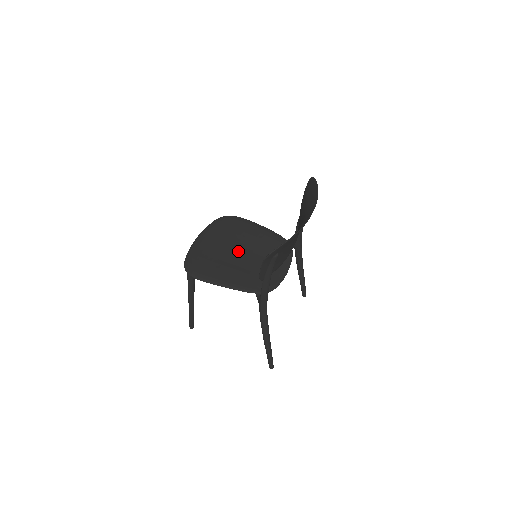
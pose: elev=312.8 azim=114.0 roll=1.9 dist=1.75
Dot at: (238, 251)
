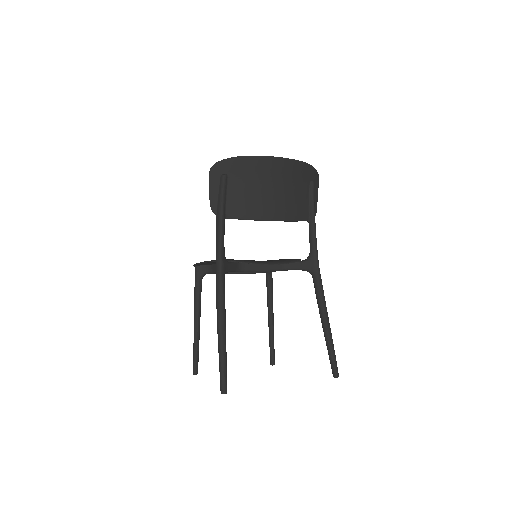
Dot at: occluded
